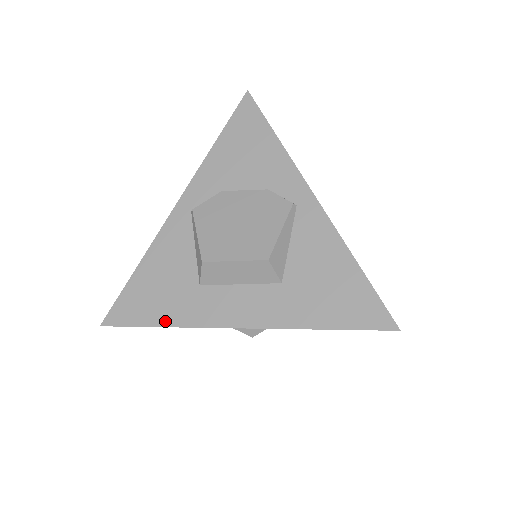
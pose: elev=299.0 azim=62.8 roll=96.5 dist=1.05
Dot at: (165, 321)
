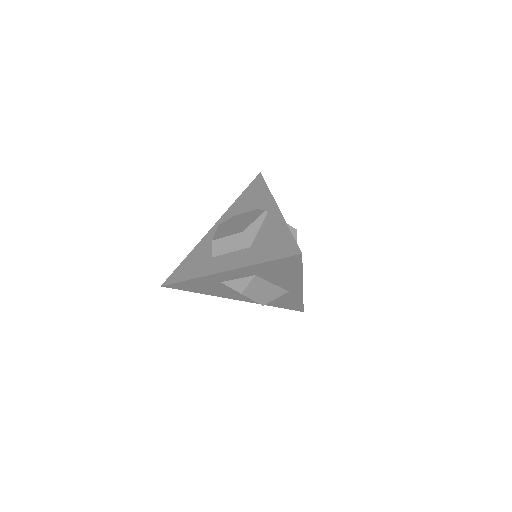
Dot at: (191, 277)
